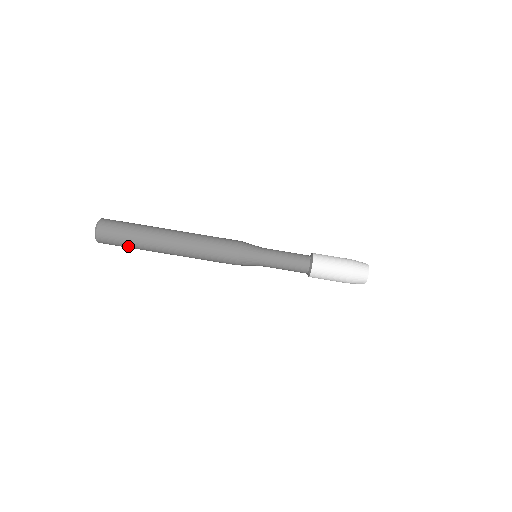
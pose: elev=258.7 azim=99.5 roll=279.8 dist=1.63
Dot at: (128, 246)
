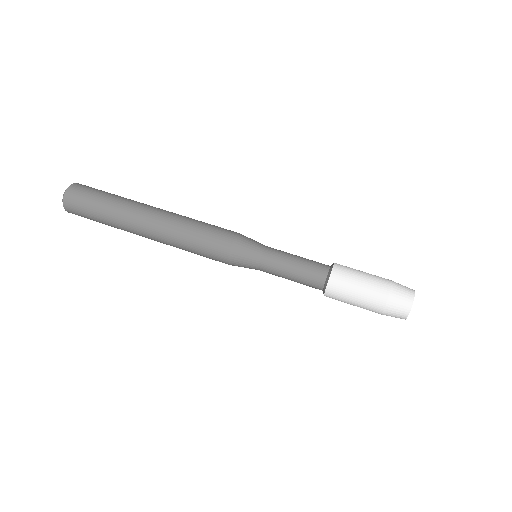
Dot at: (102, 199)
